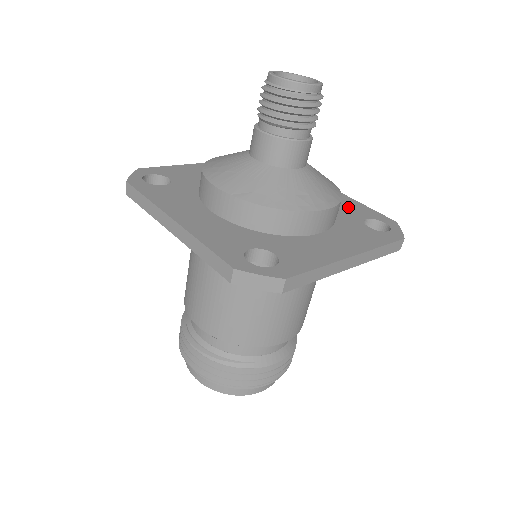
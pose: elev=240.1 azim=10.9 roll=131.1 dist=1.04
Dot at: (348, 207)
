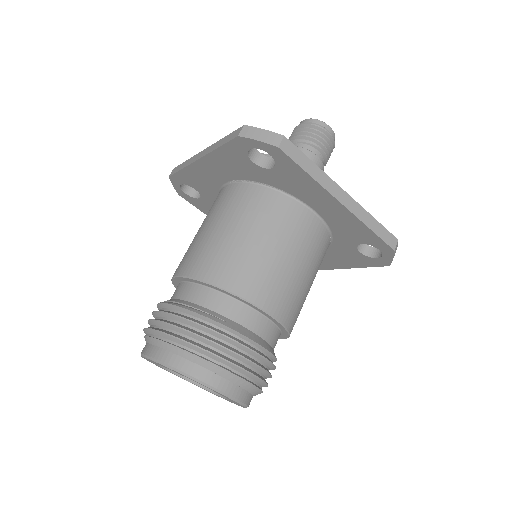
Dot at: occluded
